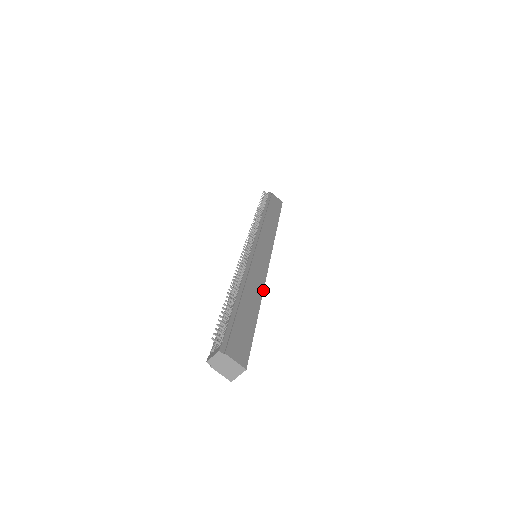
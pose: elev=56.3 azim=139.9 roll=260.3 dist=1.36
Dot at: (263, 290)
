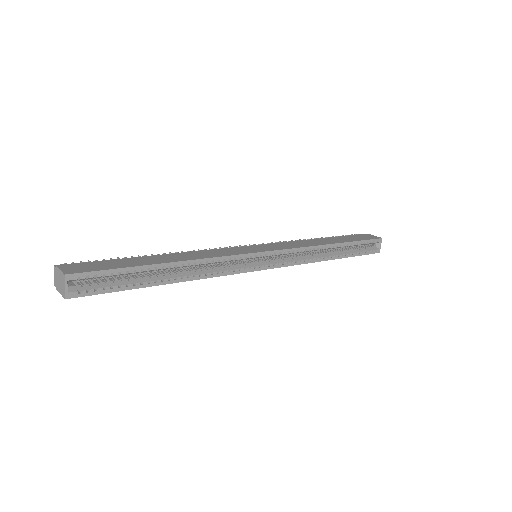
Dot at: (205, 258)
